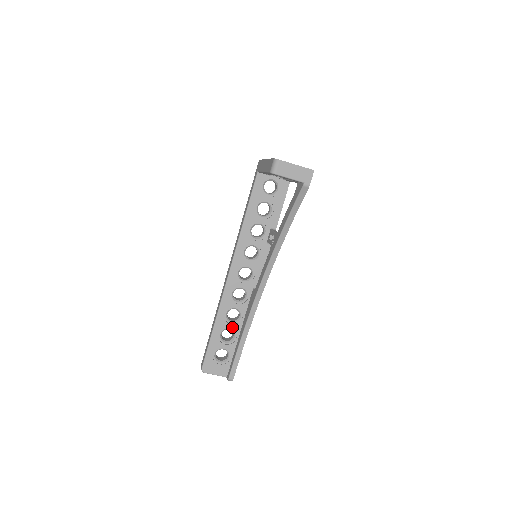
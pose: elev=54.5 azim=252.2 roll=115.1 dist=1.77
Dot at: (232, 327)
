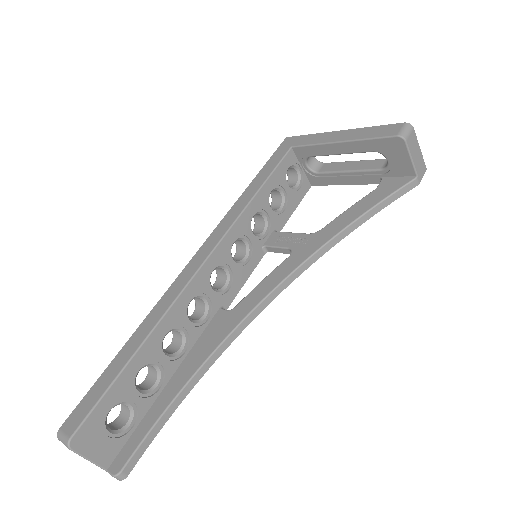
Dot at: (163, 364)
